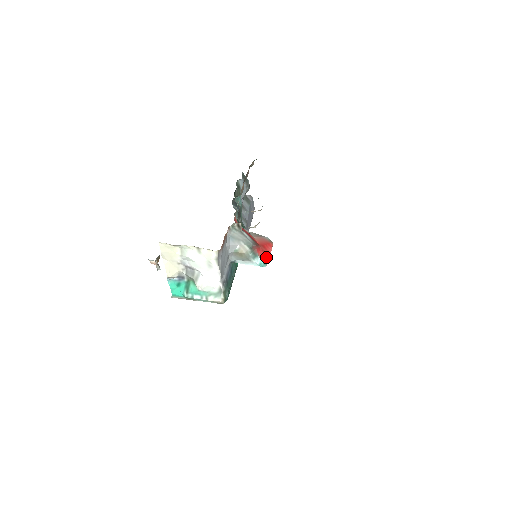
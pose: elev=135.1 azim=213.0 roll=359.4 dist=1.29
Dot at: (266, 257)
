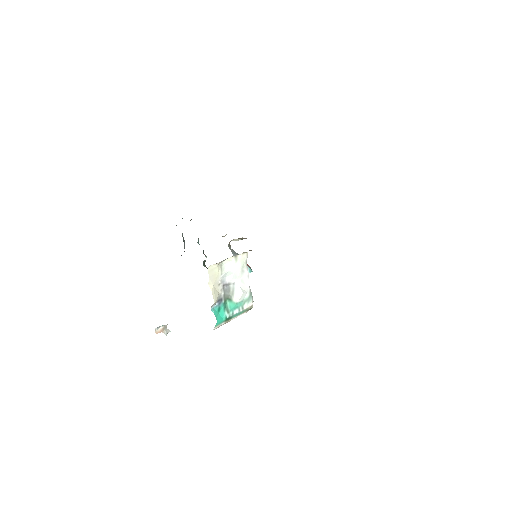
Dot at: (248, 265)
